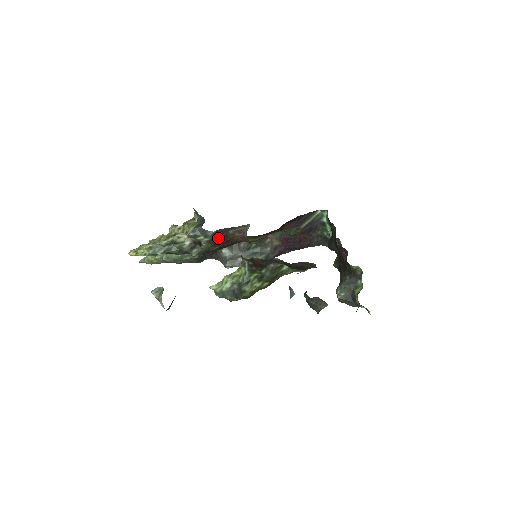
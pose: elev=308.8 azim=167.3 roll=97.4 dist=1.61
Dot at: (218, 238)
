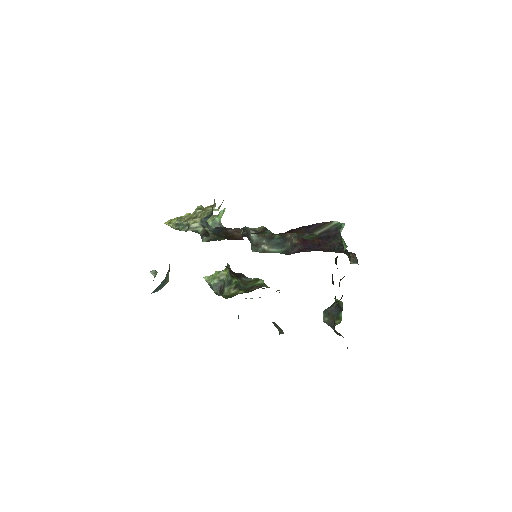
Dot at: (220, 233)
